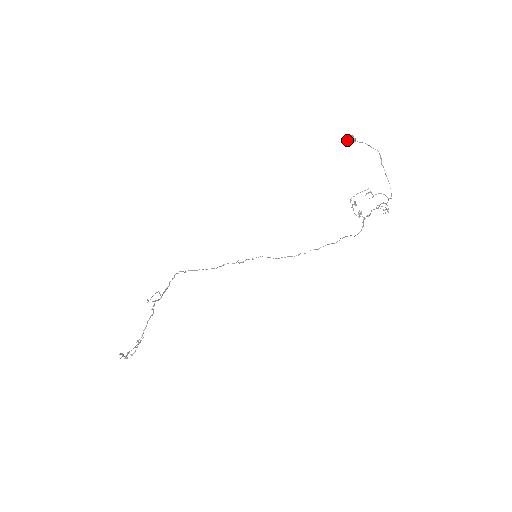
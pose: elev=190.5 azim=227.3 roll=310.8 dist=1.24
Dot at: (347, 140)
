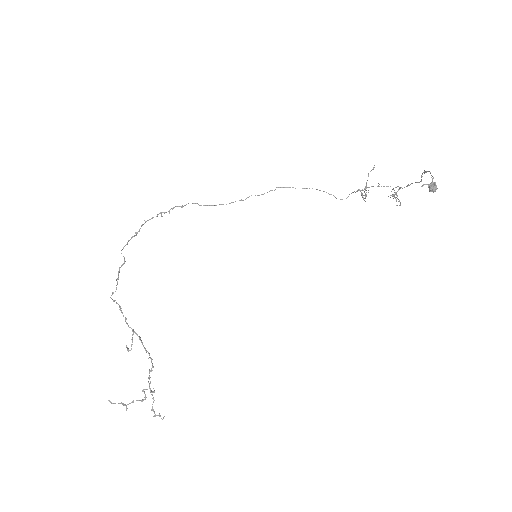
Dot at: (432, 191)
